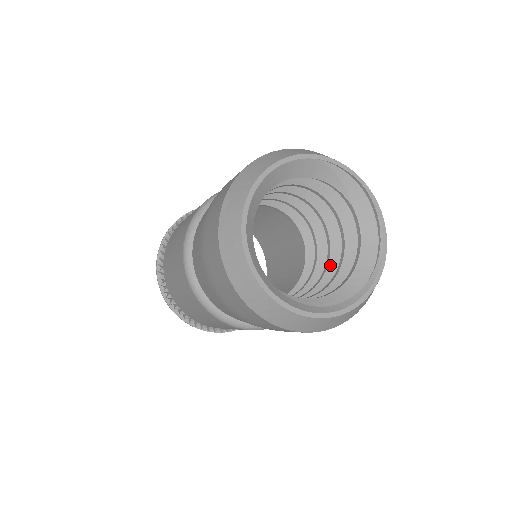
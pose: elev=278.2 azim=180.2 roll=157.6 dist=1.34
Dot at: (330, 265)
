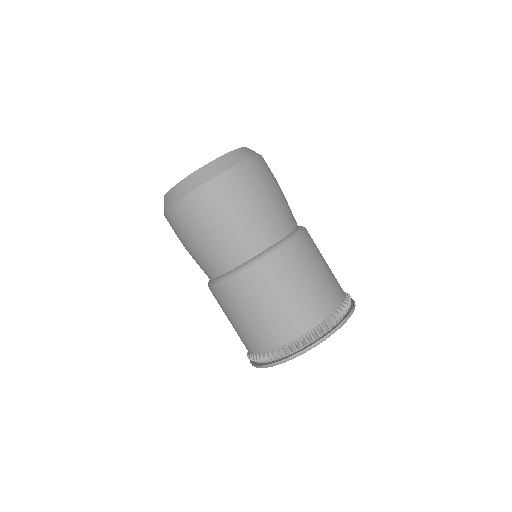
Dot at: occluded
